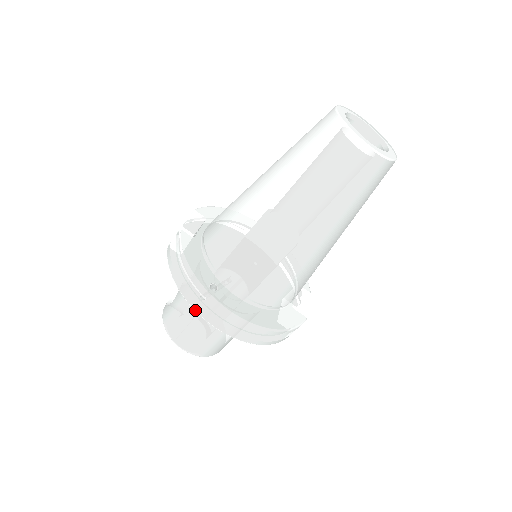
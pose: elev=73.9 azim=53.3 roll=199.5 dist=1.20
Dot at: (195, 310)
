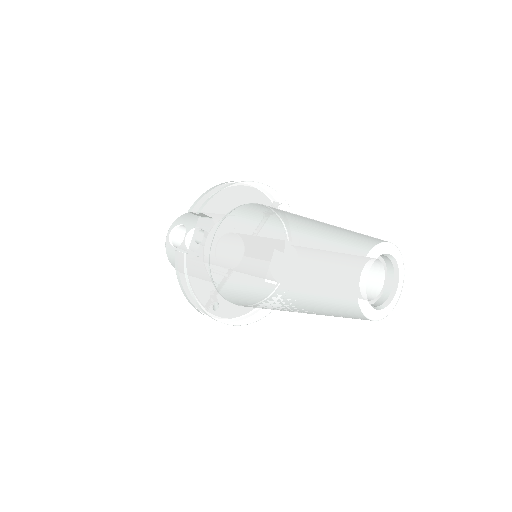
Dot at: occluded
